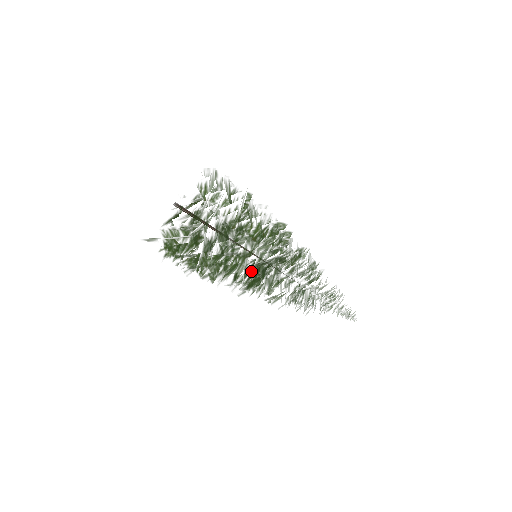
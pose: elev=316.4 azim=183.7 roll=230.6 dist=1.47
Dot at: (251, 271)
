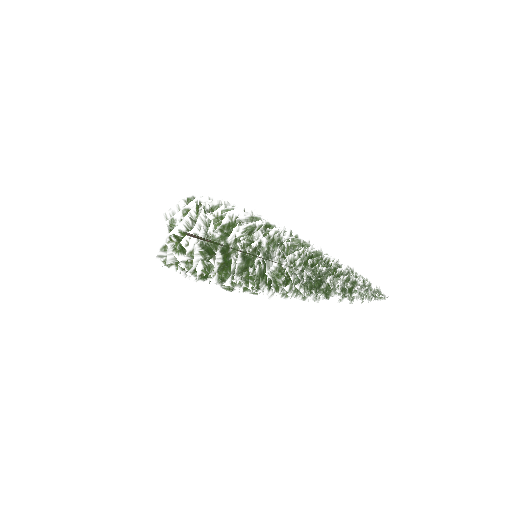
Dot at: occluded
